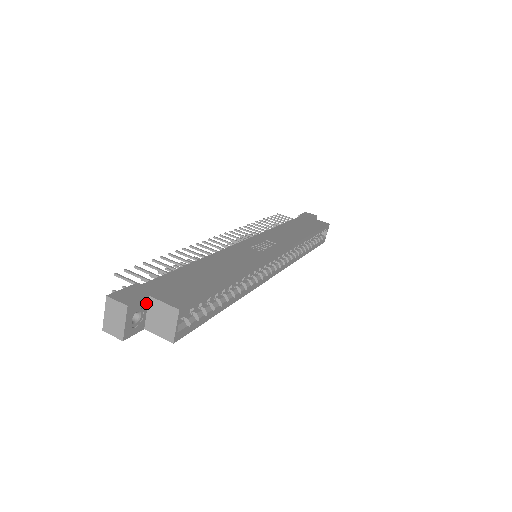
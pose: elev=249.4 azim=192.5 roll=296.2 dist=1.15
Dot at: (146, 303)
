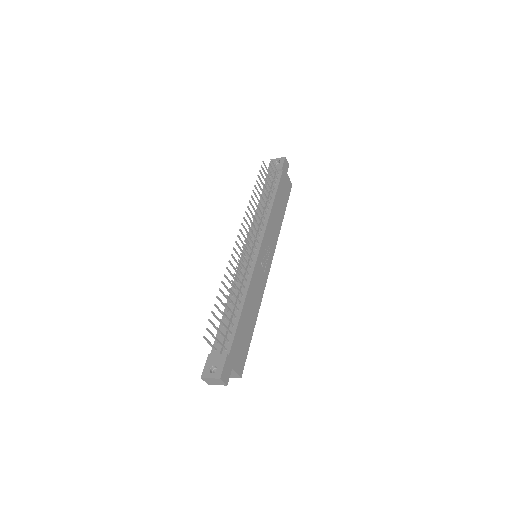
Dot at: occluded
